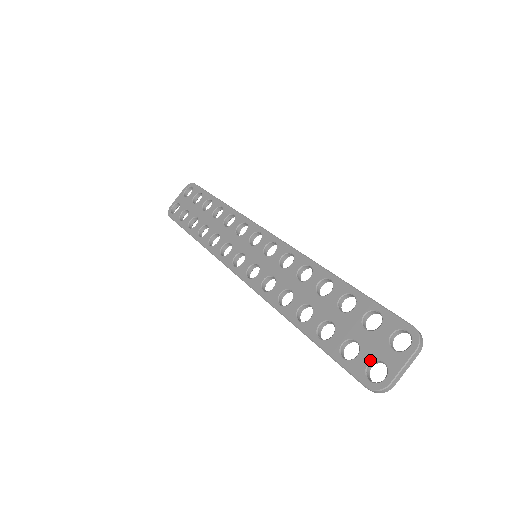
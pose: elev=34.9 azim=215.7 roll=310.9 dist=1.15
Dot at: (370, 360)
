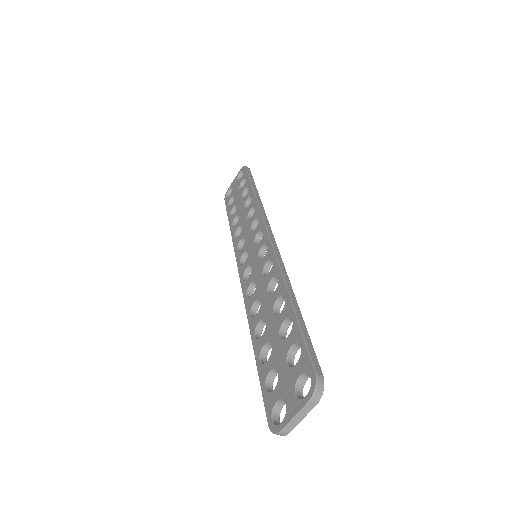
Dot at: (279, 398)
